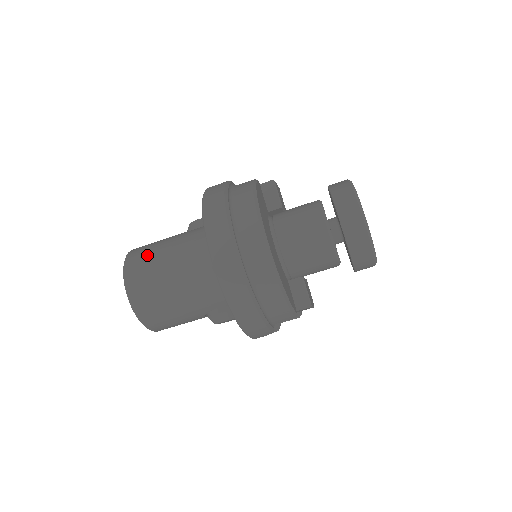
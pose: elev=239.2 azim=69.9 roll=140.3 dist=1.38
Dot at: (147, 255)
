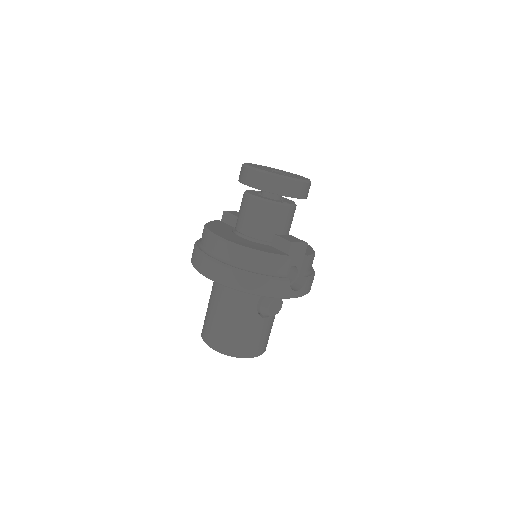
Dot at: (205, 318)
